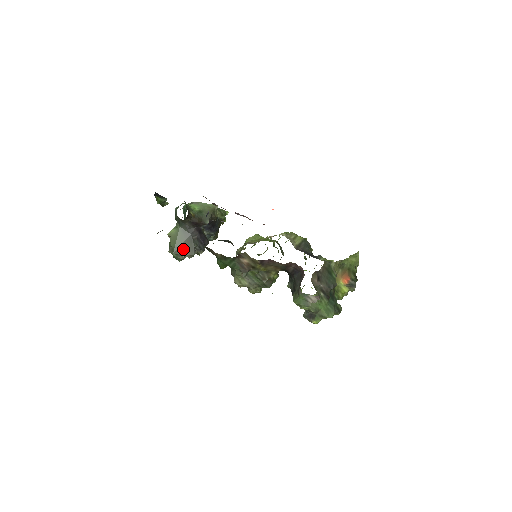
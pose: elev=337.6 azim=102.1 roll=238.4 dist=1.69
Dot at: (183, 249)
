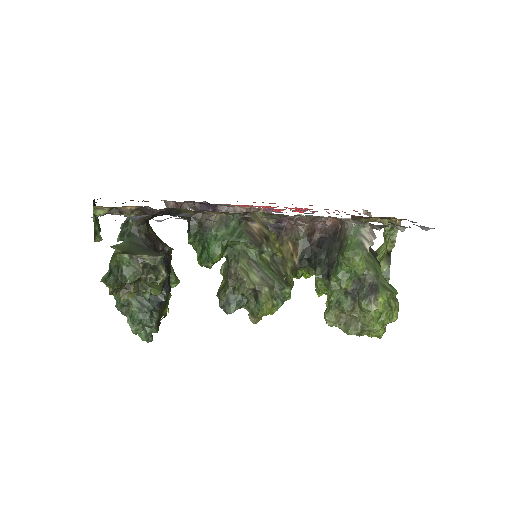
Dot at: (142, 253)
